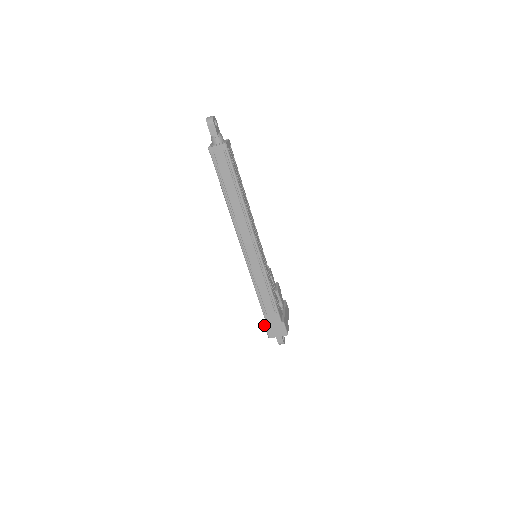
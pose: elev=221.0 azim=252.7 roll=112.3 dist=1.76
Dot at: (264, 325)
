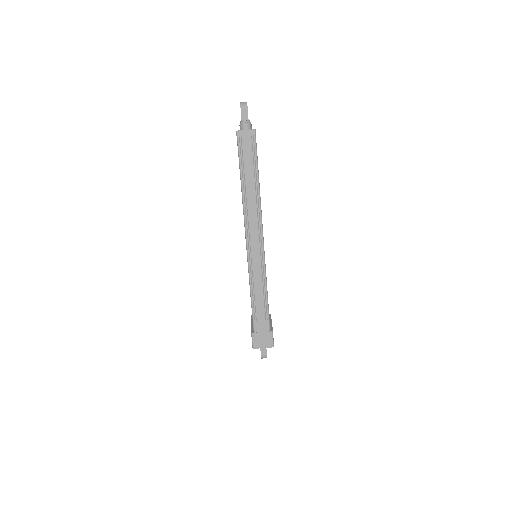
Dot at: (251, 333)
